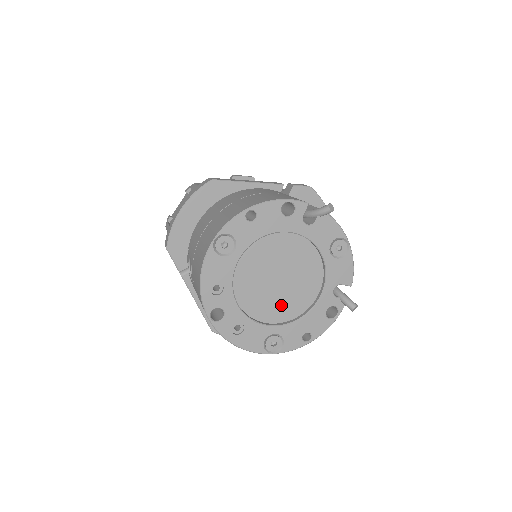
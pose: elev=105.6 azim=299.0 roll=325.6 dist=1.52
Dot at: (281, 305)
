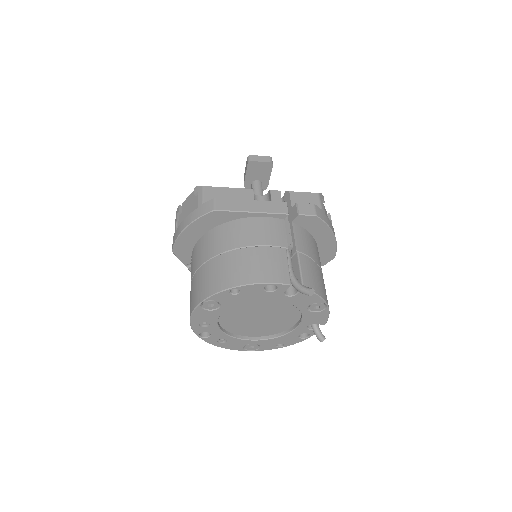
Dot at: (260, 329)
